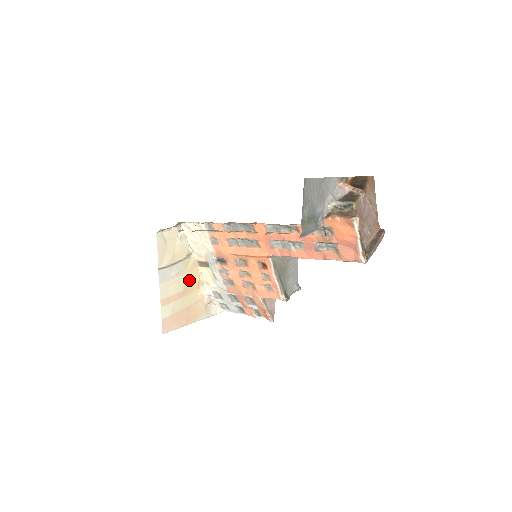
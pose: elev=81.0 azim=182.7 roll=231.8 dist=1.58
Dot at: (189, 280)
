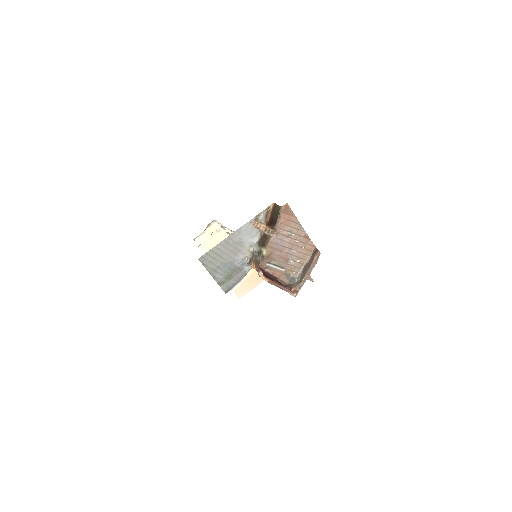
Dot at: occluded
